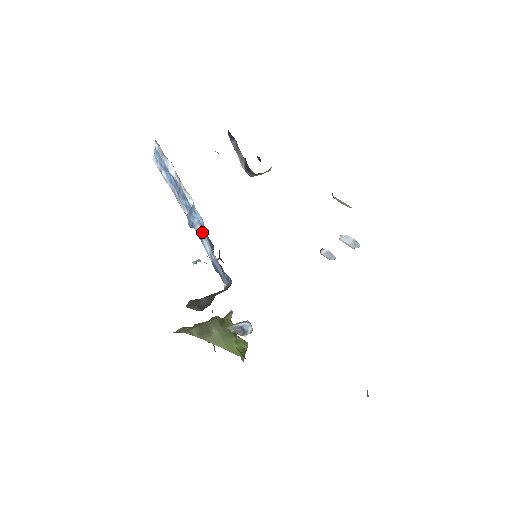
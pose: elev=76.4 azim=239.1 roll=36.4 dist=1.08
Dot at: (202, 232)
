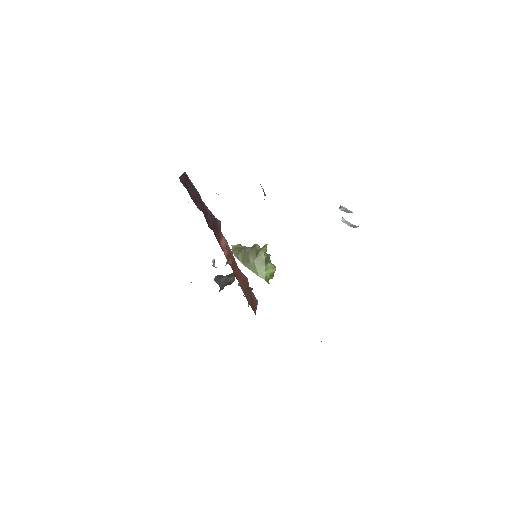
Dot at: occluded
